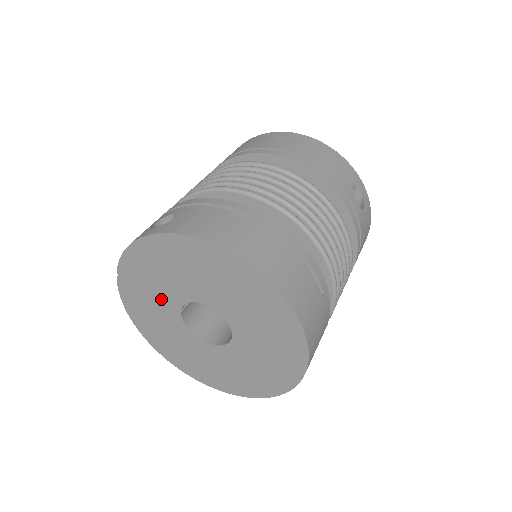
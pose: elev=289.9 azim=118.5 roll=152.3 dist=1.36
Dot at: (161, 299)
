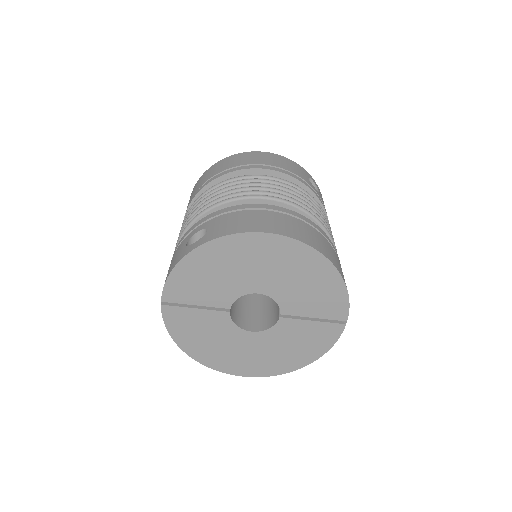
Dot at: (208, 308)
